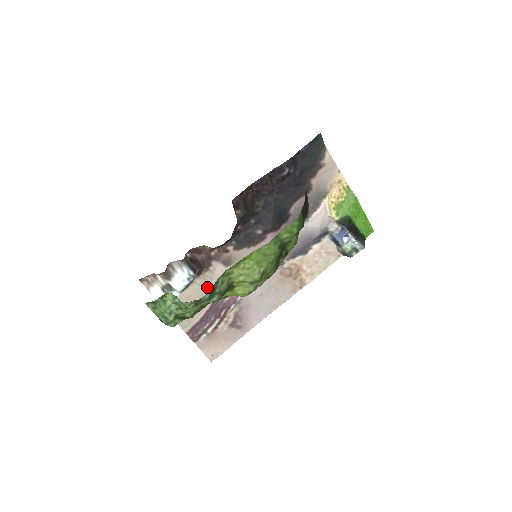
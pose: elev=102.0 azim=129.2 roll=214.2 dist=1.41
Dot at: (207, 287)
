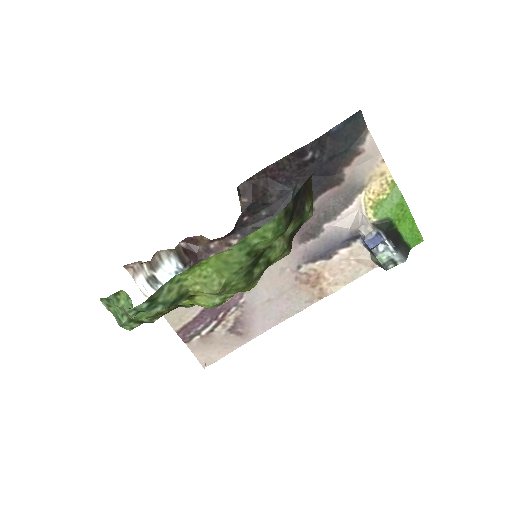
Dot at: occluded
